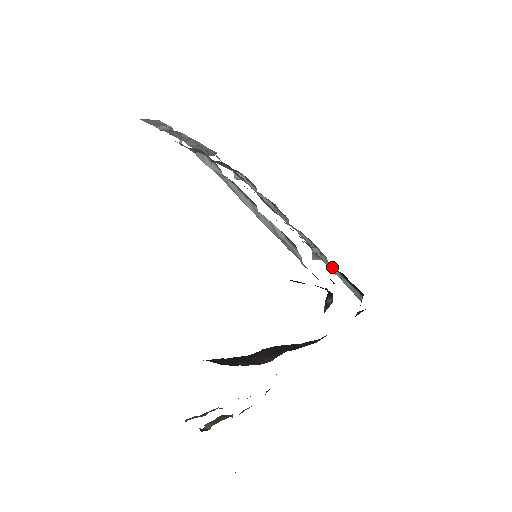
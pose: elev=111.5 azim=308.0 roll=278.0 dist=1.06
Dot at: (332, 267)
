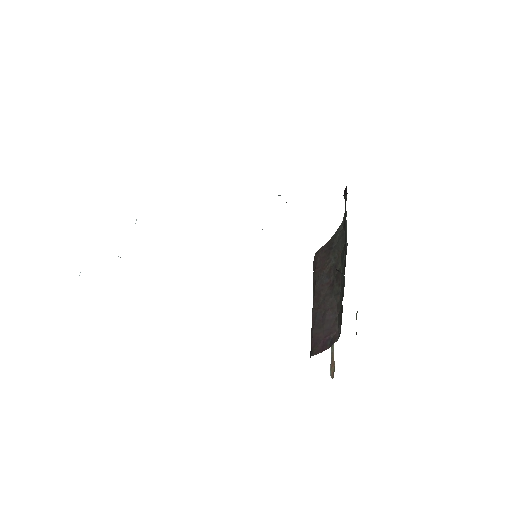
Dot at: occluded
